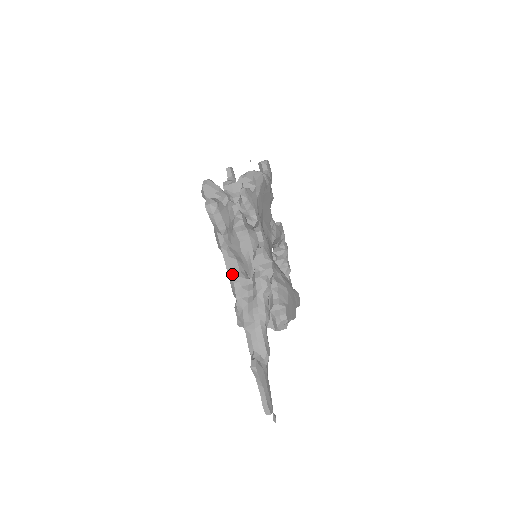
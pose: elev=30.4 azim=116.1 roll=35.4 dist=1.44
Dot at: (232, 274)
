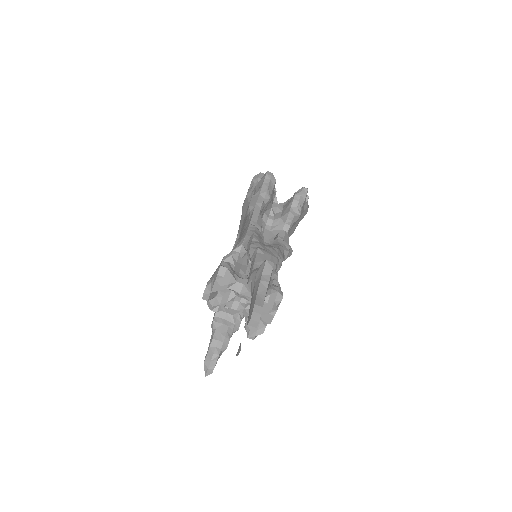
Dot at: (255, 223)
